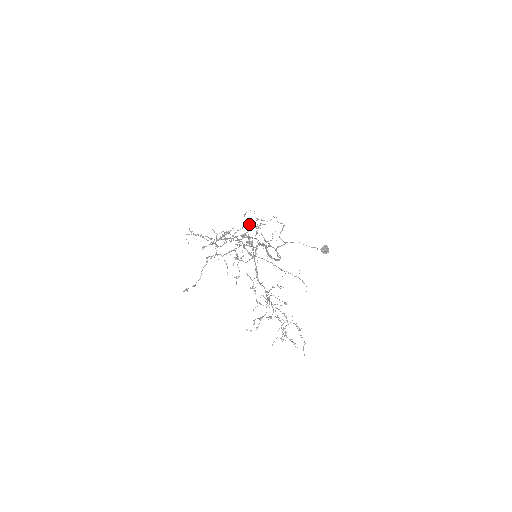
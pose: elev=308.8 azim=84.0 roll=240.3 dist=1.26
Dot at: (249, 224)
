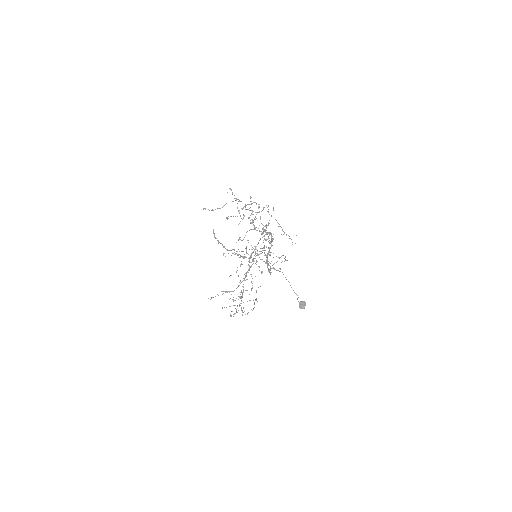
Dot at: (262, 248)
